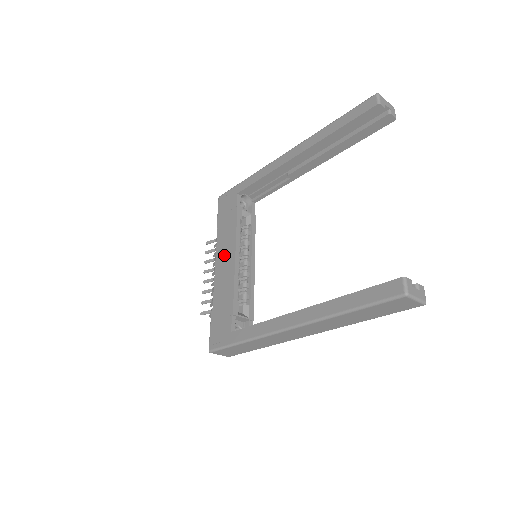
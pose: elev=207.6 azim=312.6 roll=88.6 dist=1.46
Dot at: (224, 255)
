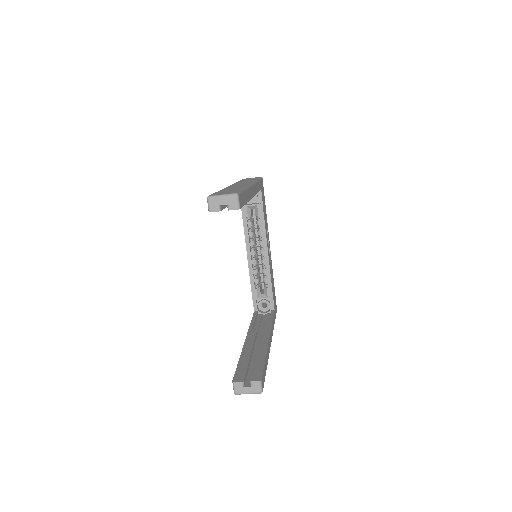
Dot at: occluded
